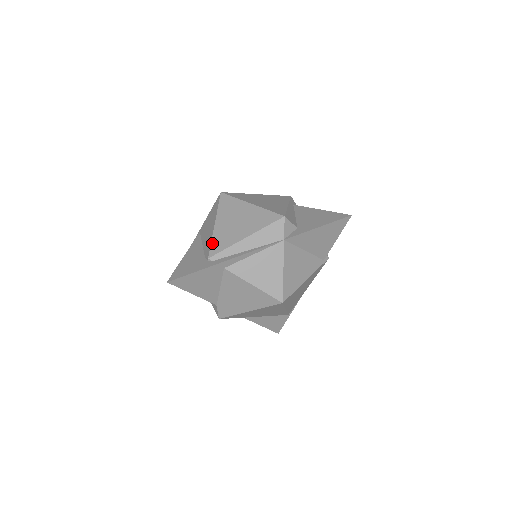
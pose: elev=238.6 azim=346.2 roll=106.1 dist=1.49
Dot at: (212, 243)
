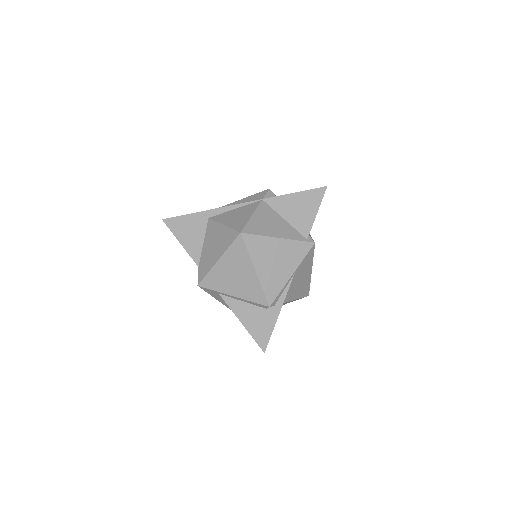
Dot at: occluded
